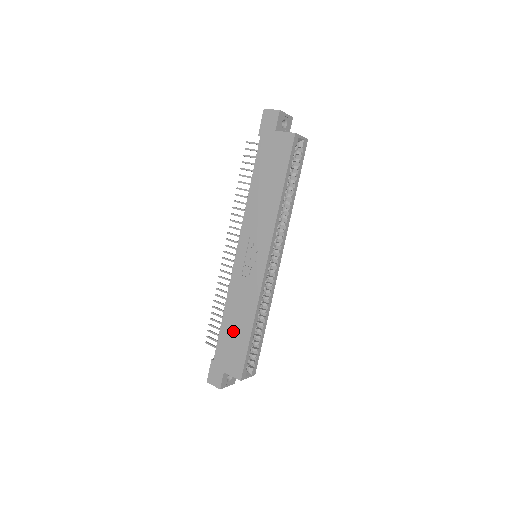
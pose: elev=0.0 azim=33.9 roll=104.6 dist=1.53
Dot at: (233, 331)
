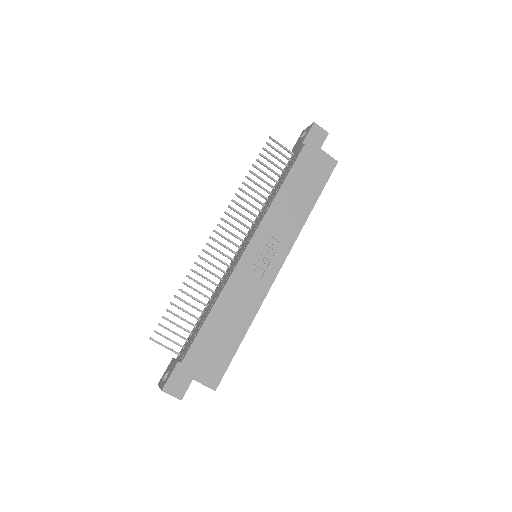
Dot at: (220, 332)
